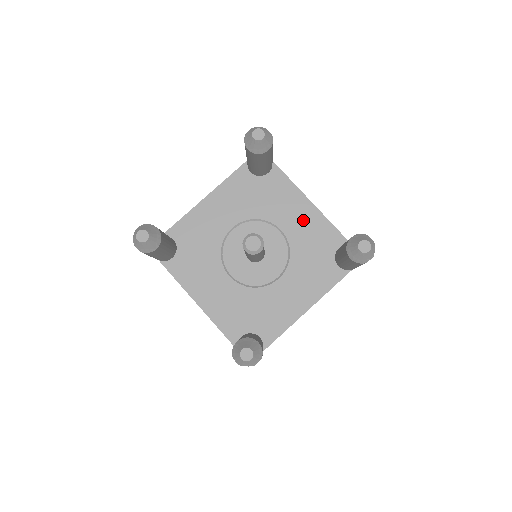
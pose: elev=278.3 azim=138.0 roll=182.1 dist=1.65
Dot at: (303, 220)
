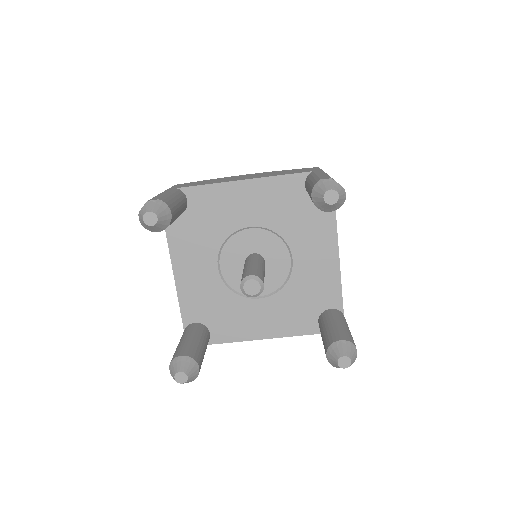
Dot at: (255, 200)
